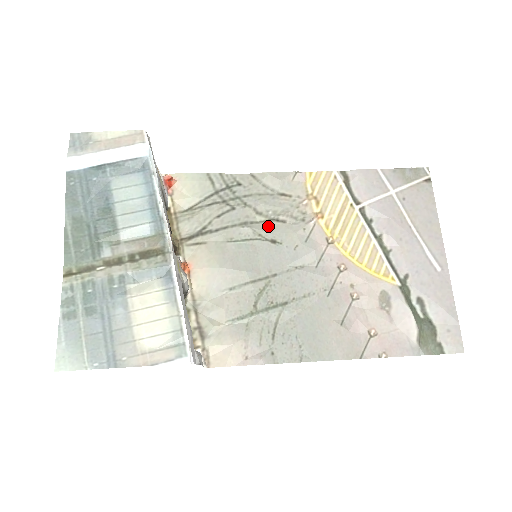
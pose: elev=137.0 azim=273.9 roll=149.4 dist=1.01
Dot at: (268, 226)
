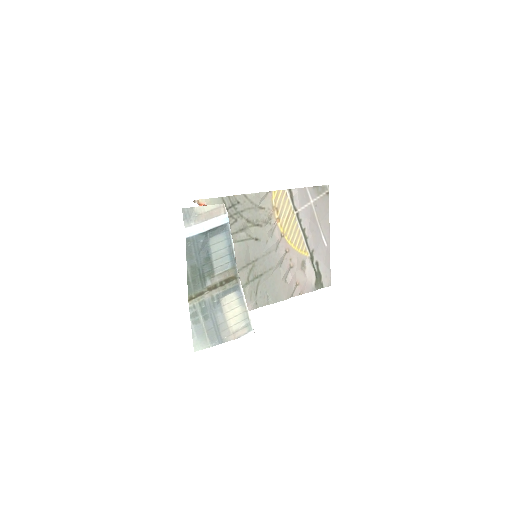
Dot at: (254, 230)
